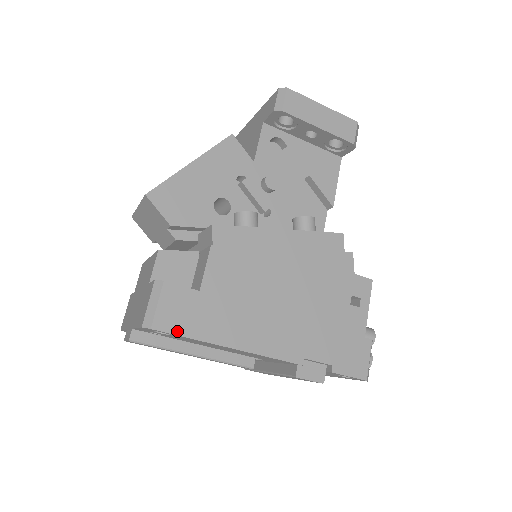
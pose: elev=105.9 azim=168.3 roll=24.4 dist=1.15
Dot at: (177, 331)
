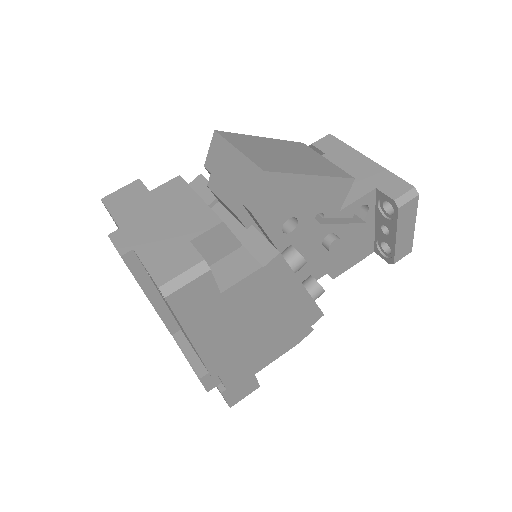
Dot at: (178, 311)
